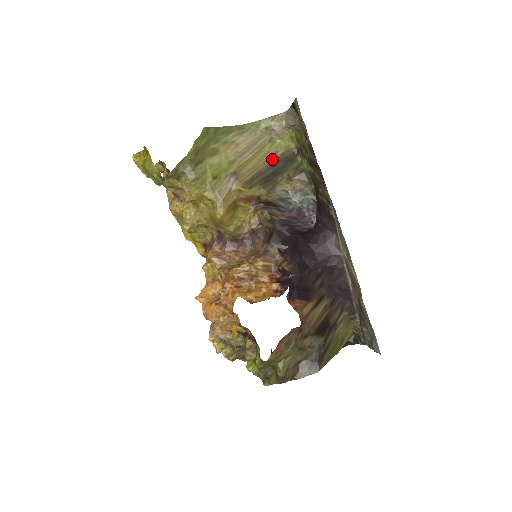
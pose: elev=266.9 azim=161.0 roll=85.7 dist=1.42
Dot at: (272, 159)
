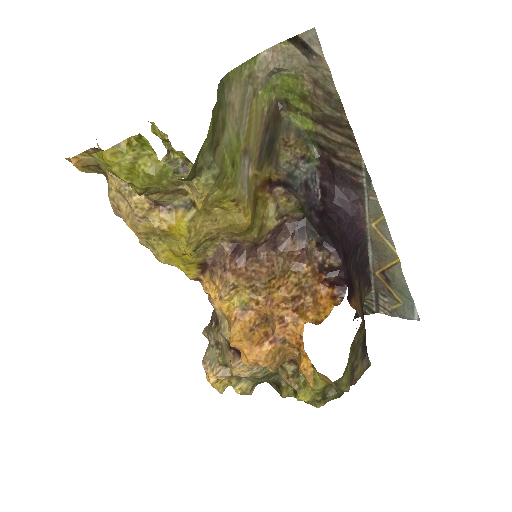
Dot at: (263, 120)
